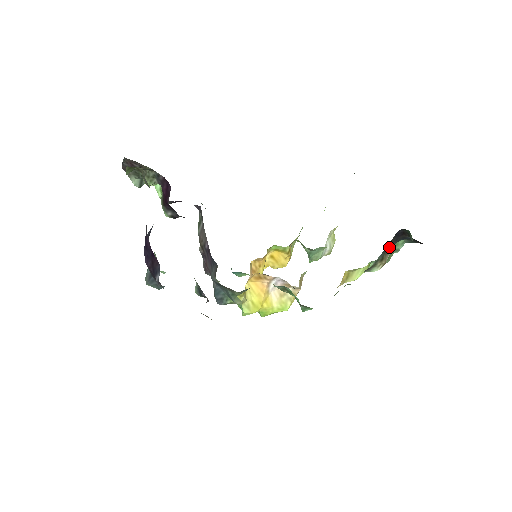
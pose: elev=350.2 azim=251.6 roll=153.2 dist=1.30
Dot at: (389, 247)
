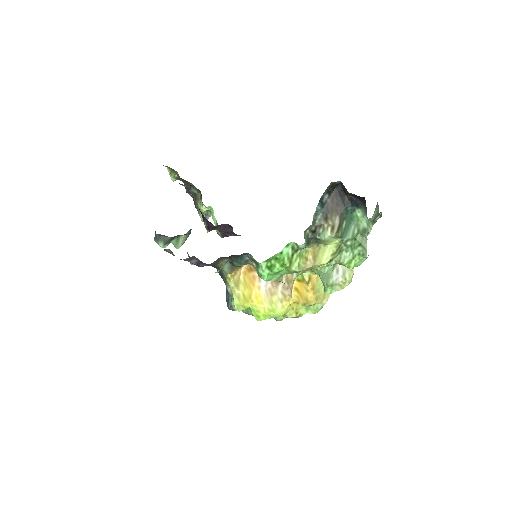
Dot at: (334, 208)
